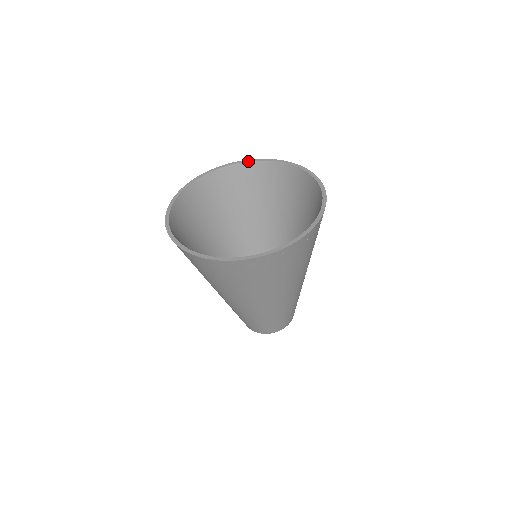
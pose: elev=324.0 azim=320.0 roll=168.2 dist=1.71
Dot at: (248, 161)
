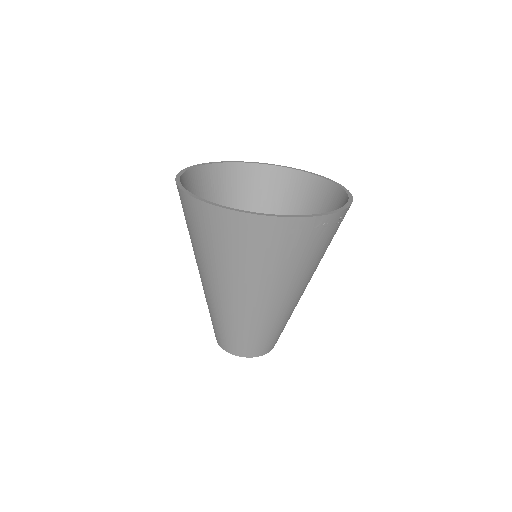
Dot at: (233, 162)
